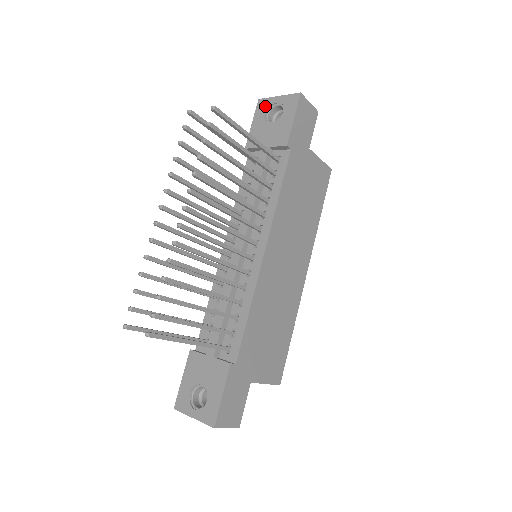
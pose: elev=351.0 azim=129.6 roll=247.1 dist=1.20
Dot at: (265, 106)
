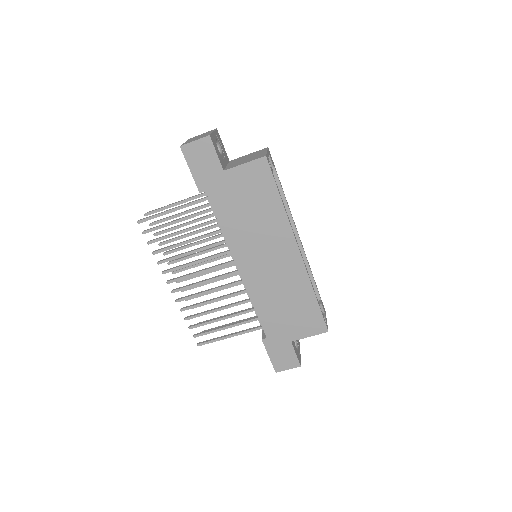
Dot at: occluded
